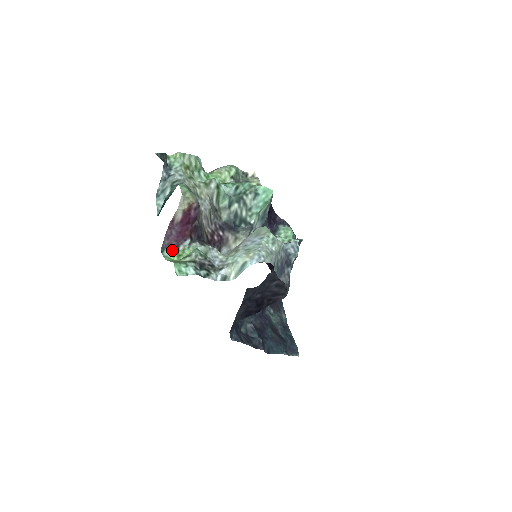
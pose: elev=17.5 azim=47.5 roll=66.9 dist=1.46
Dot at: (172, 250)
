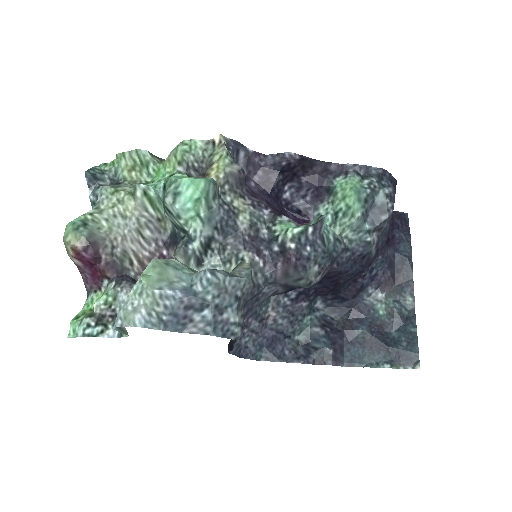
Dot at: (94, 294)
